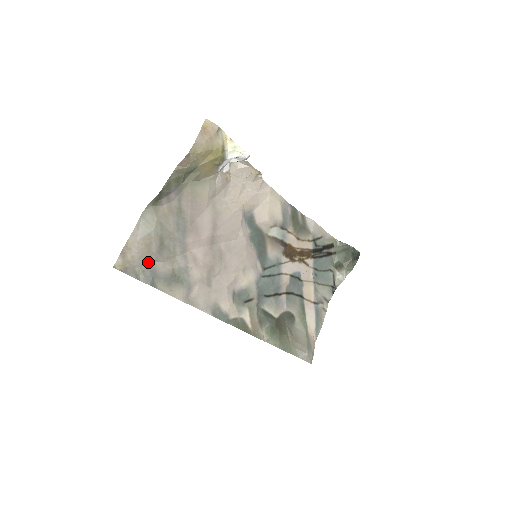
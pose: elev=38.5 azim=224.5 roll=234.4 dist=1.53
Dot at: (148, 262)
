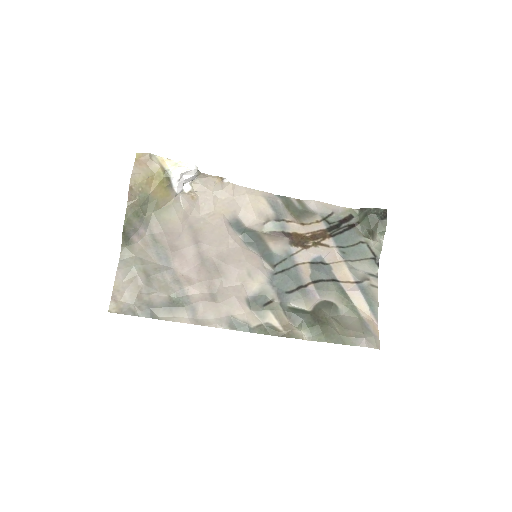
Dot at: (141, 297)
